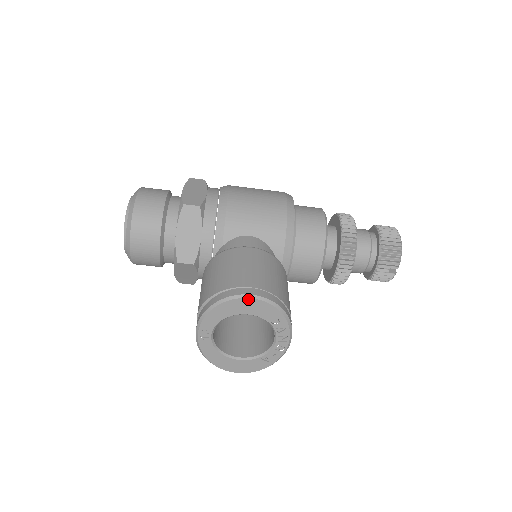
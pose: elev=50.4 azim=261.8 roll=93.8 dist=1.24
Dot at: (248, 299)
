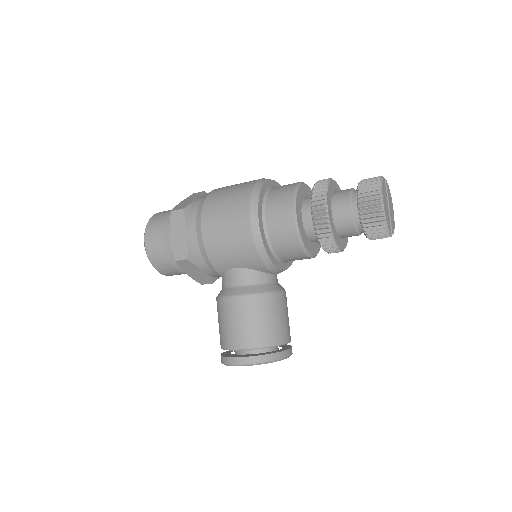
Dot at: occluded
